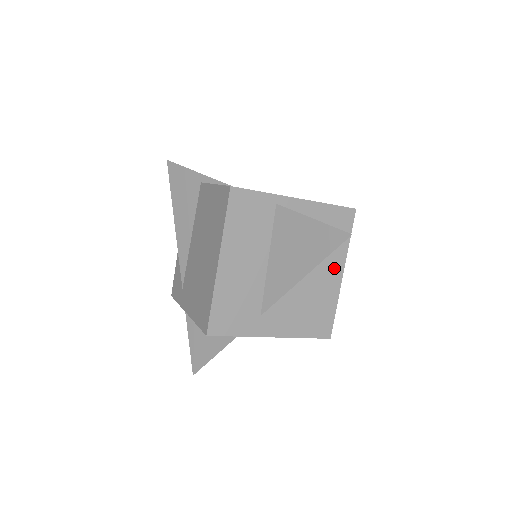
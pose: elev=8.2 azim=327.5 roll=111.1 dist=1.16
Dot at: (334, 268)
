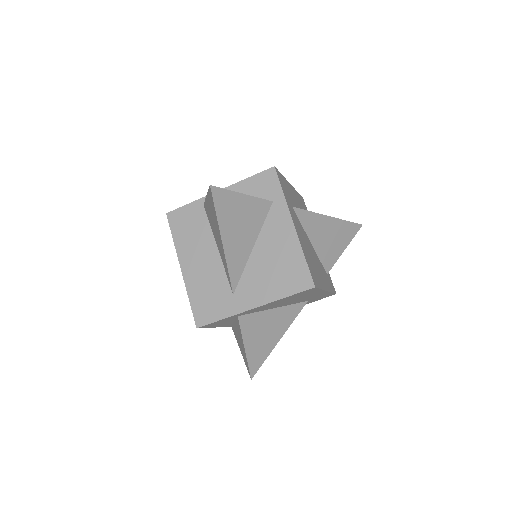
Dot at: (281, 224)
